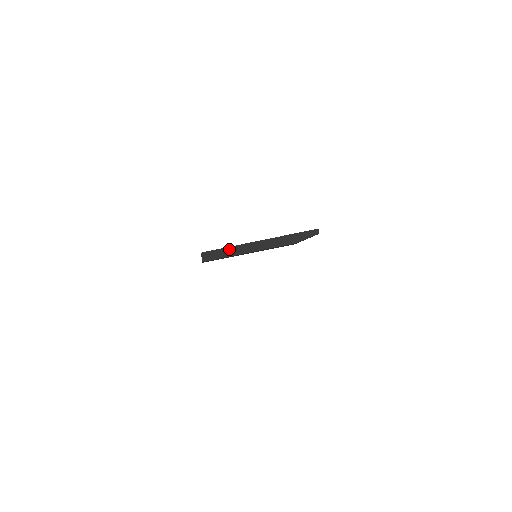
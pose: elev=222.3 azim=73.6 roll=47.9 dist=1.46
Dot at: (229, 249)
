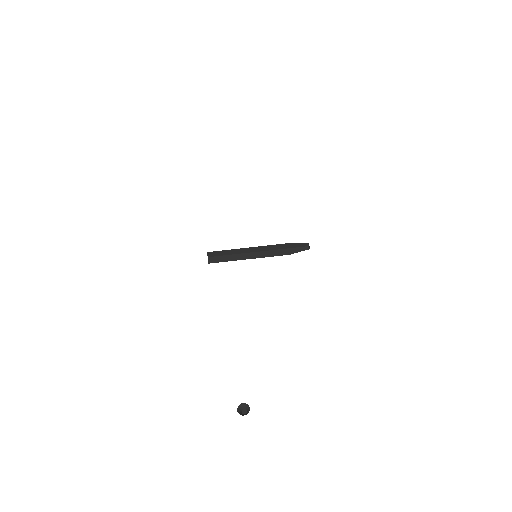
Dot at: (233, 256)
